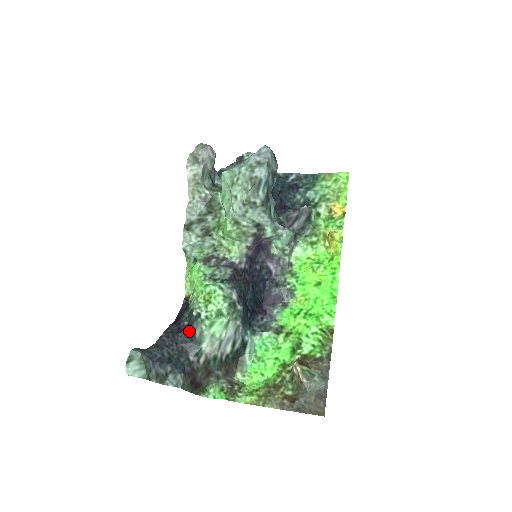
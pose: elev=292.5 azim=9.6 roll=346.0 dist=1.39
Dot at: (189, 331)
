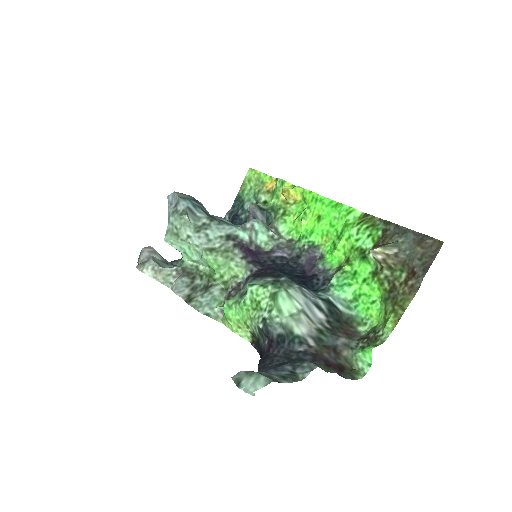
Dot at: (274, 339)
